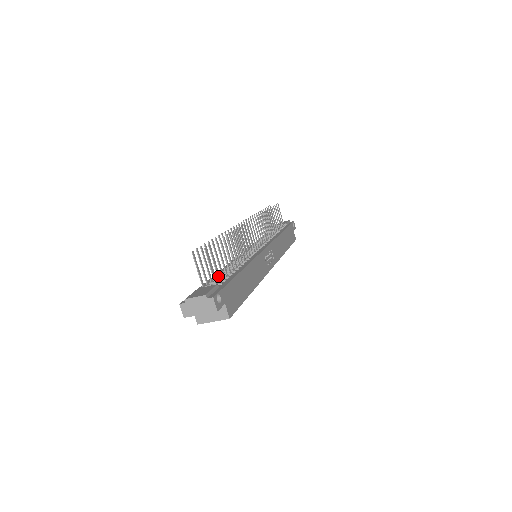
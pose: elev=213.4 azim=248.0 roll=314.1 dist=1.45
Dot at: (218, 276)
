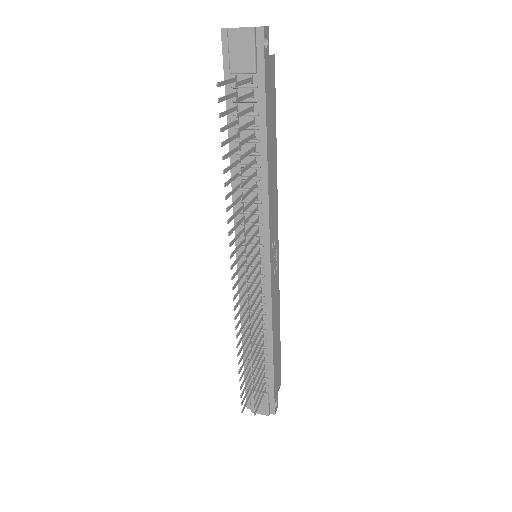
Dot at: occluded
